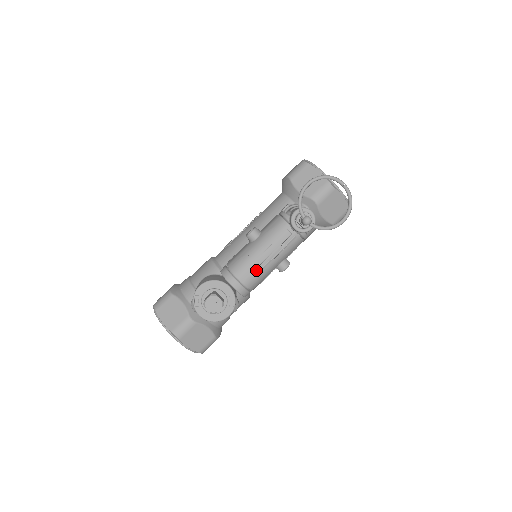
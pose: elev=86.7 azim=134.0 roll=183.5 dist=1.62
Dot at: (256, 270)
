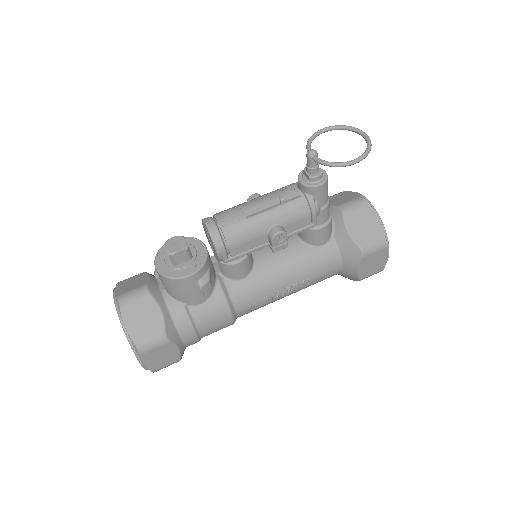
Dot at: (240, 216)
